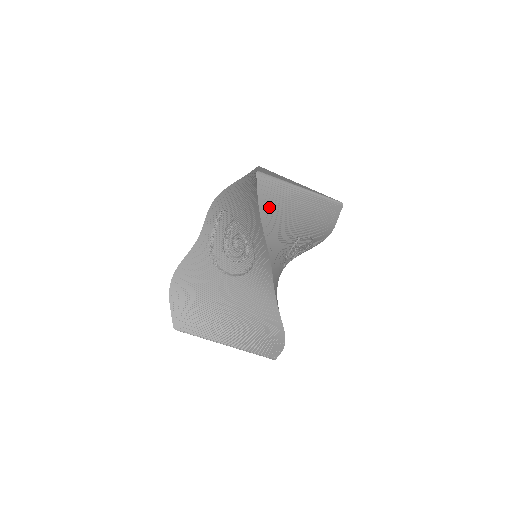
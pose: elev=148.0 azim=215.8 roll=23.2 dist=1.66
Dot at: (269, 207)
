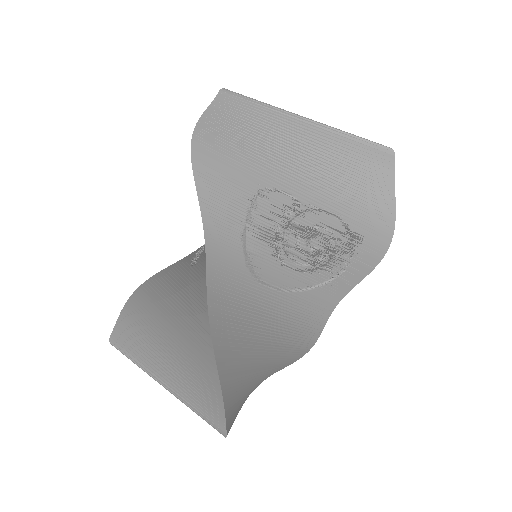
Dot at: (224, 126)
